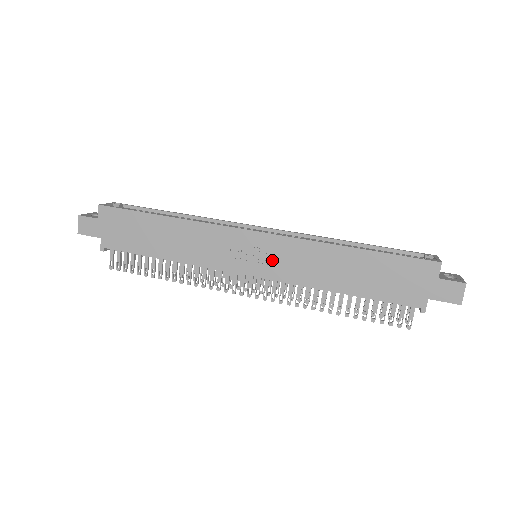
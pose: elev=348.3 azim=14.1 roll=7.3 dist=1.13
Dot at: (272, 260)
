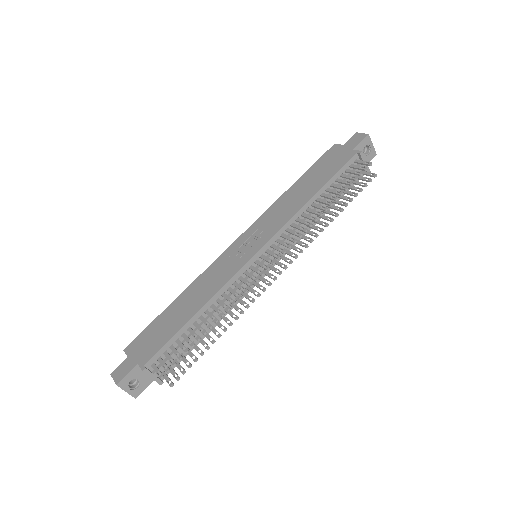
Dot at: (261, 235)
